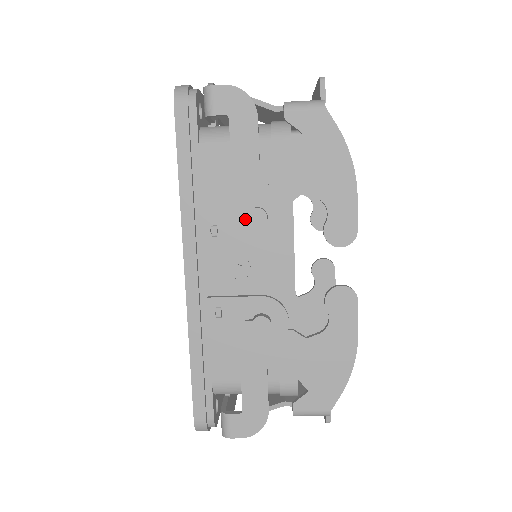
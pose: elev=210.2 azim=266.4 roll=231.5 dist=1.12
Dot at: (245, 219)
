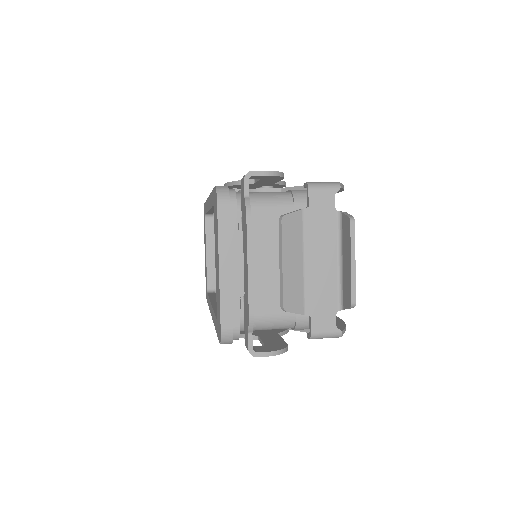
Dot at: occluded
